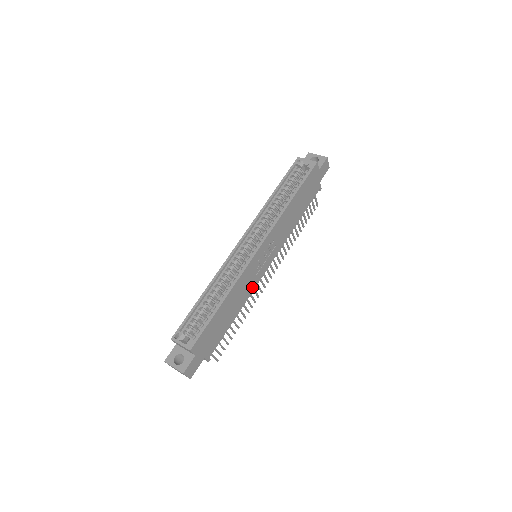
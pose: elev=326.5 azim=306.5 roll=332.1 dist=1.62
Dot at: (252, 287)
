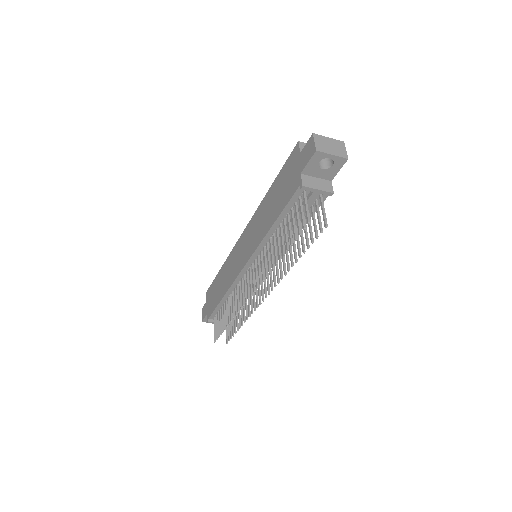
Dot at: occluded
